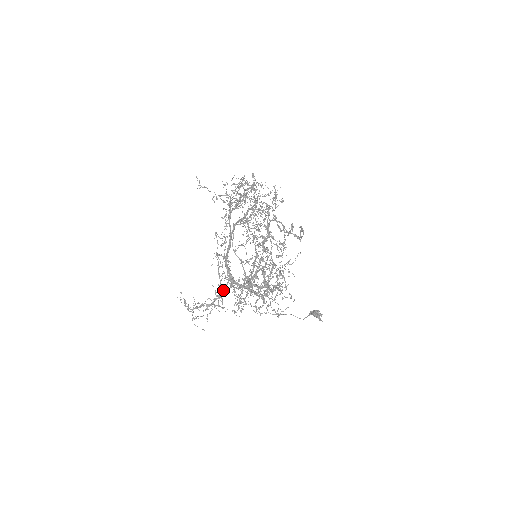
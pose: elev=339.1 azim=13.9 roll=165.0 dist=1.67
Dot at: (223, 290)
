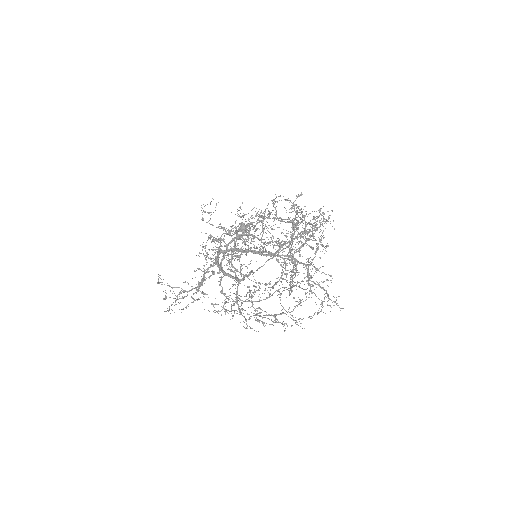
Dot at: occluded
